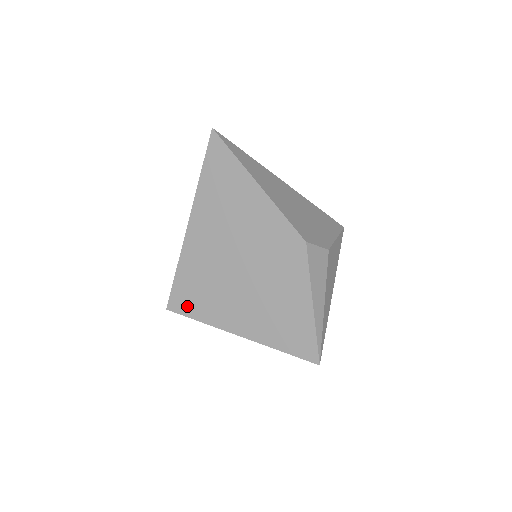
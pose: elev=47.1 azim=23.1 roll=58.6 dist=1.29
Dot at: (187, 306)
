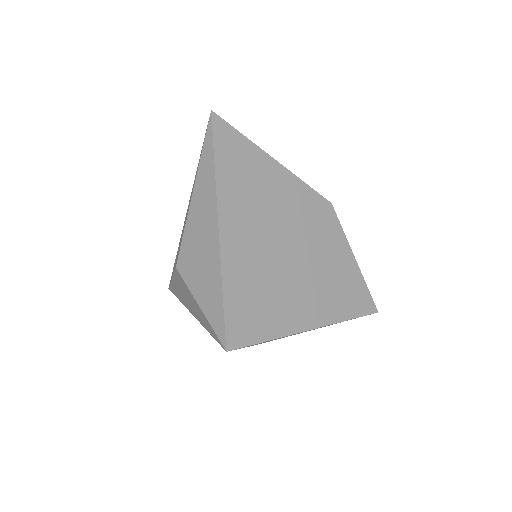
Dot at: (250, 331)
